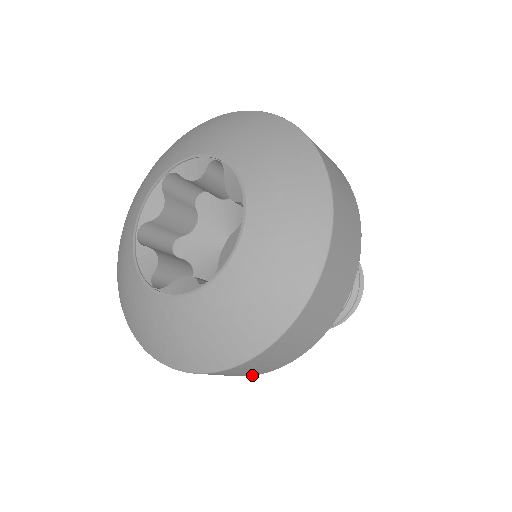
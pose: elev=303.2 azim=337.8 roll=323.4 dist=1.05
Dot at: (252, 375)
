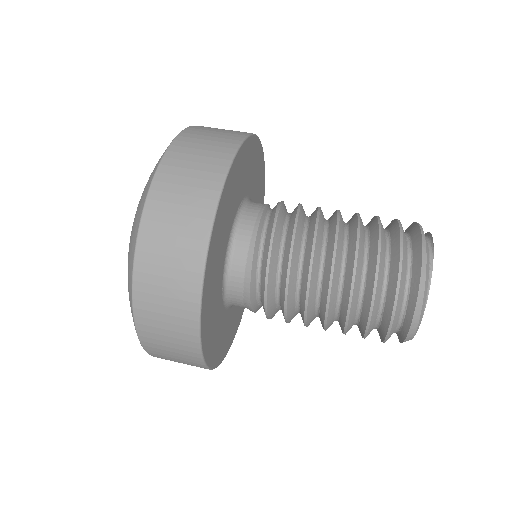
Dot at: occluded
